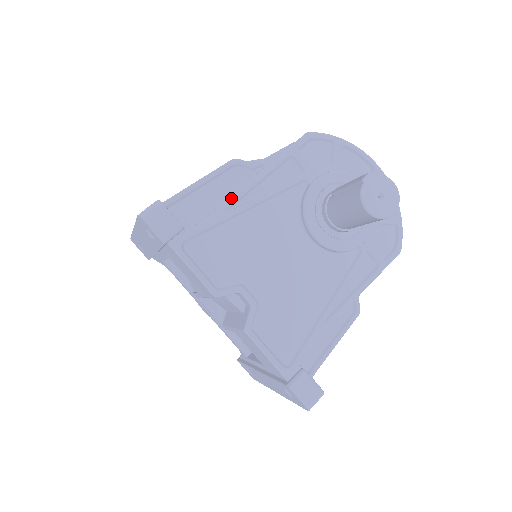
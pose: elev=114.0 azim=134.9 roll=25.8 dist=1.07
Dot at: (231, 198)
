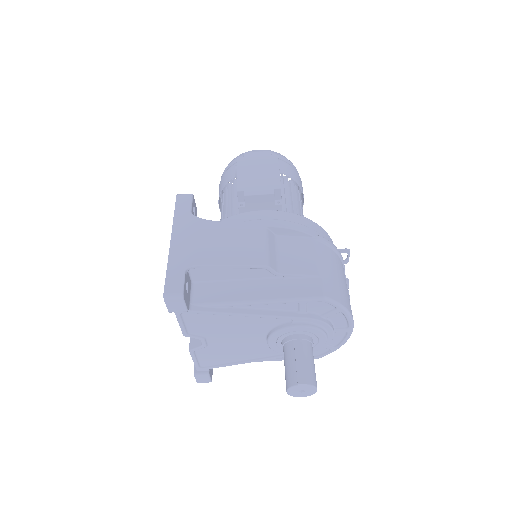
Dot at: (235, 304)
